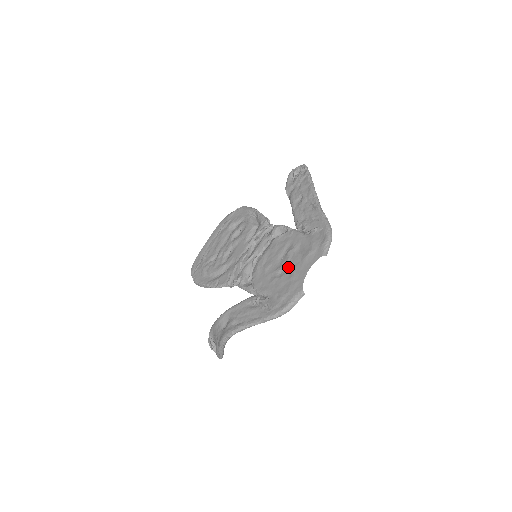
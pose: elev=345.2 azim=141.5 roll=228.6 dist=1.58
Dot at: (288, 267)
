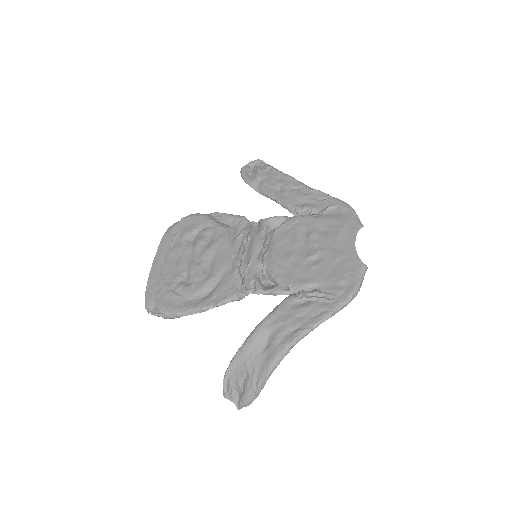
Dot at: (323, 250)
